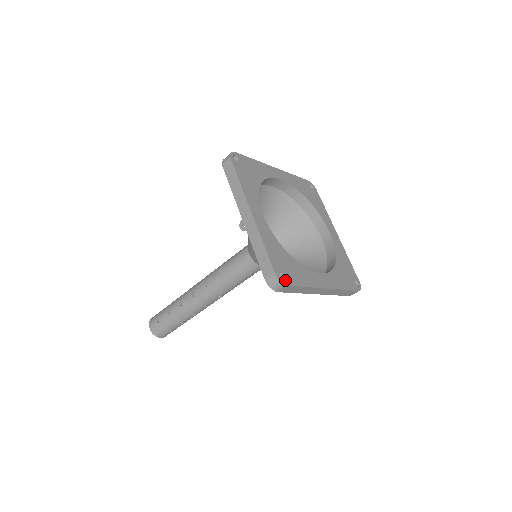
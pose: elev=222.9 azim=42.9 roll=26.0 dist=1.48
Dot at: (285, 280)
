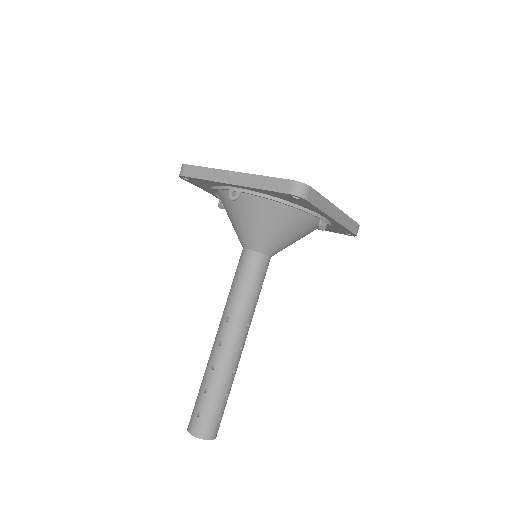
Dot at: occluded
